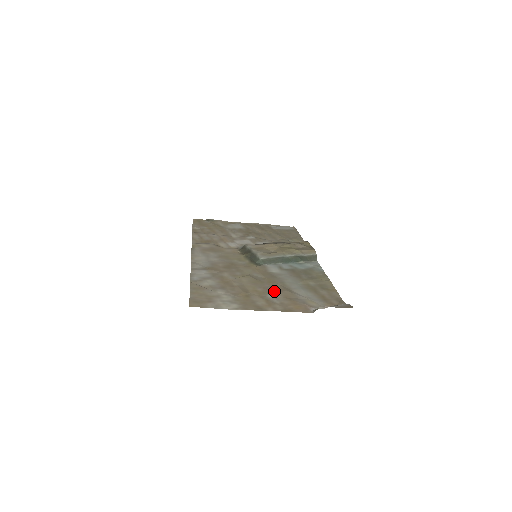
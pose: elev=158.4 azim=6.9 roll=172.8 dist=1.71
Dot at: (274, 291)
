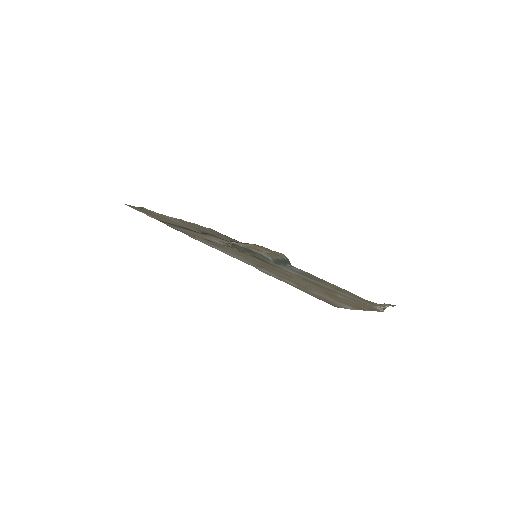
Dot at: (334, 292)
